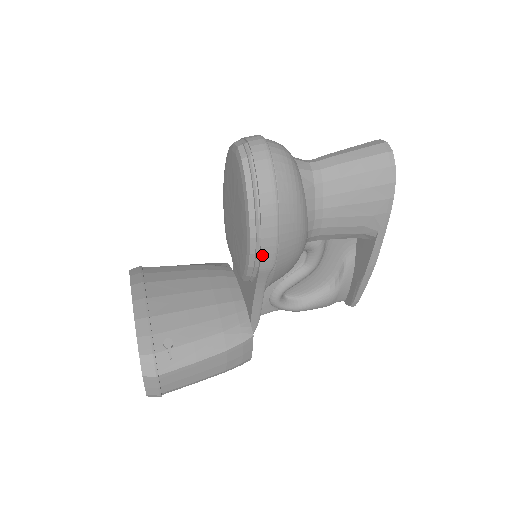
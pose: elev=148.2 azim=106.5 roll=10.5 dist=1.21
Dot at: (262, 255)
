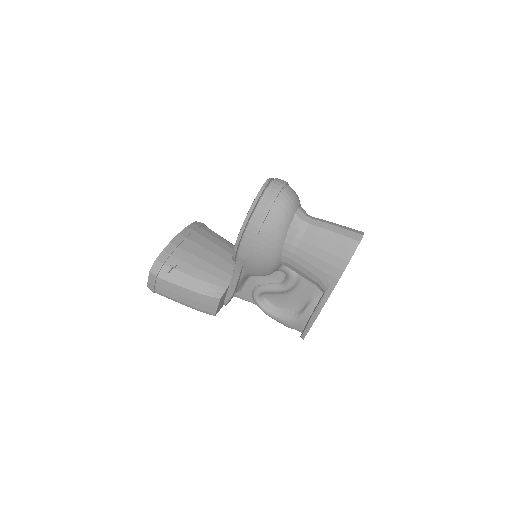
Dot at: (242, 246)
